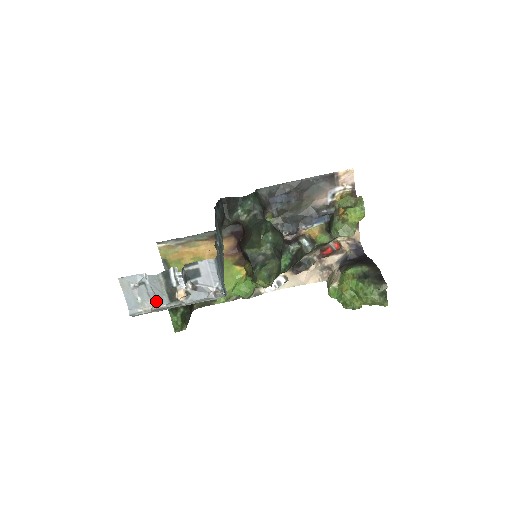
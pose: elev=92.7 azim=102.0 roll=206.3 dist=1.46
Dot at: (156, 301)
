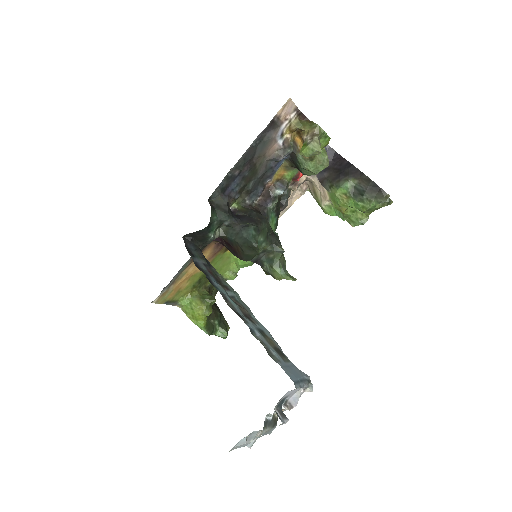
Dot at: occluded
